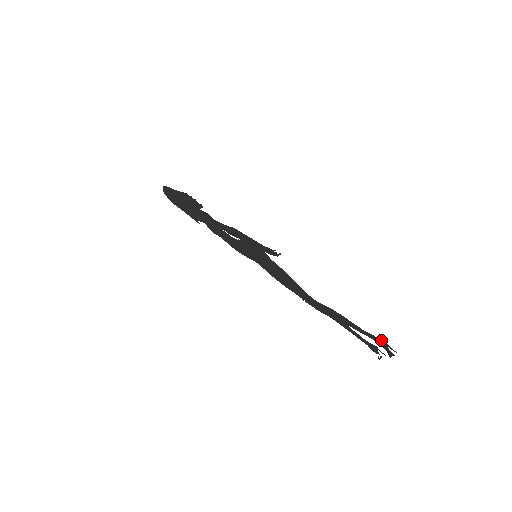
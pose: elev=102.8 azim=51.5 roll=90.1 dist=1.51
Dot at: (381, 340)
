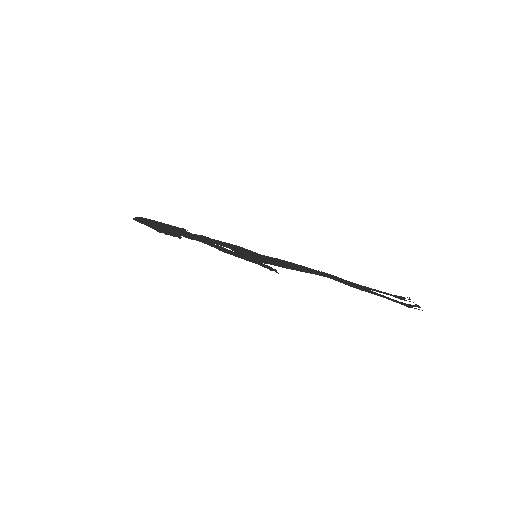
Dot at: (404, 305)
